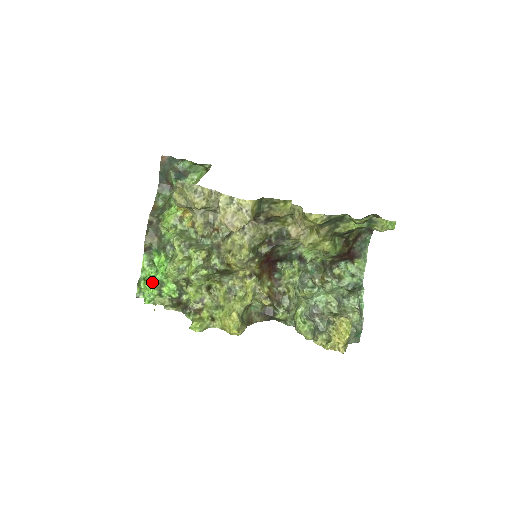
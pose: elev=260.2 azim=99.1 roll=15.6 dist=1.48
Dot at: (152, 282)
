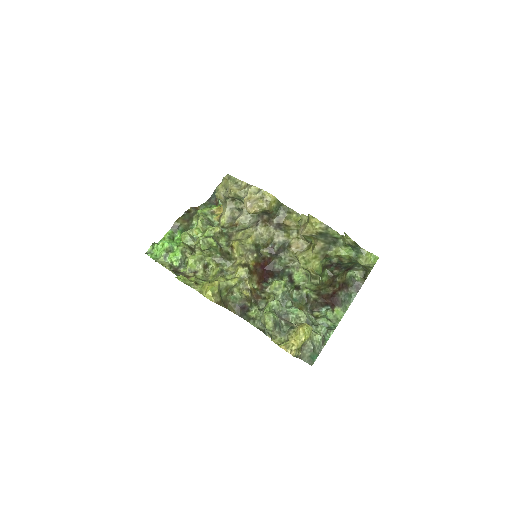
Dot at: (165, 244)
